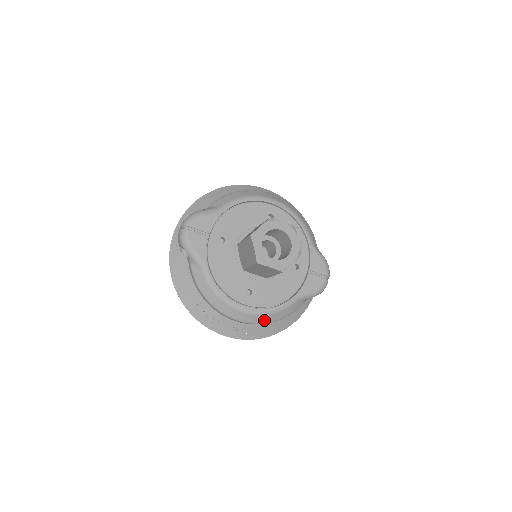
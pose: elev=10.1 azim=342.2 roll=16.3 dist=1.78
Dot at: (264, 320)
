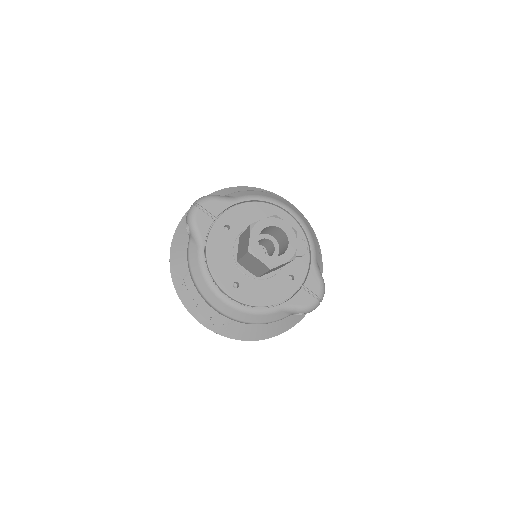
Dot at: (242, 318)
